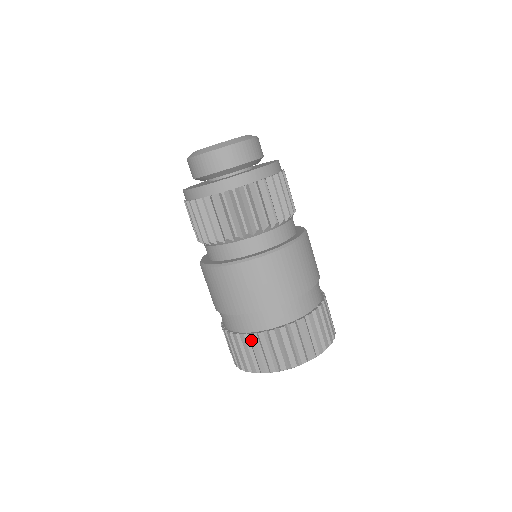
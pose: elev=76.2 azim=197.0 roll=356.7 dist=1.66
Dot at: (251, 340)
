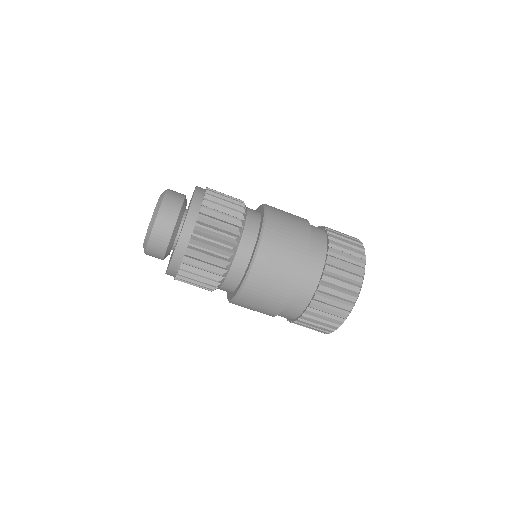
Dot at: (298, 324)
